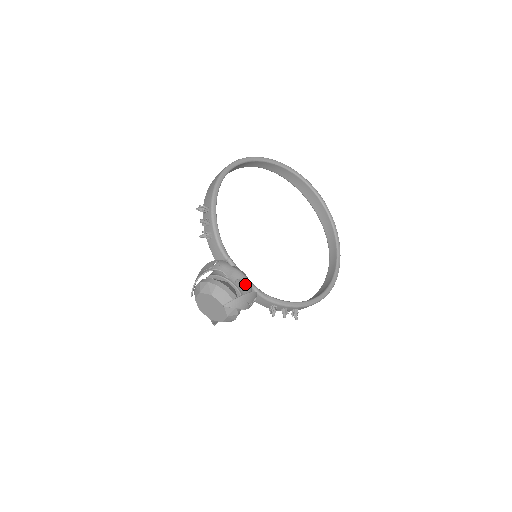
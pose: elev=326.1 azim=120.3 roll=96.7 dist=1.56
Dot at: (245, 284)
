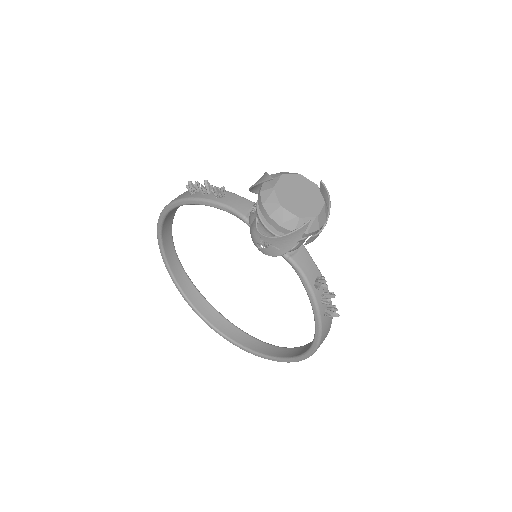
Dot at: occluded
